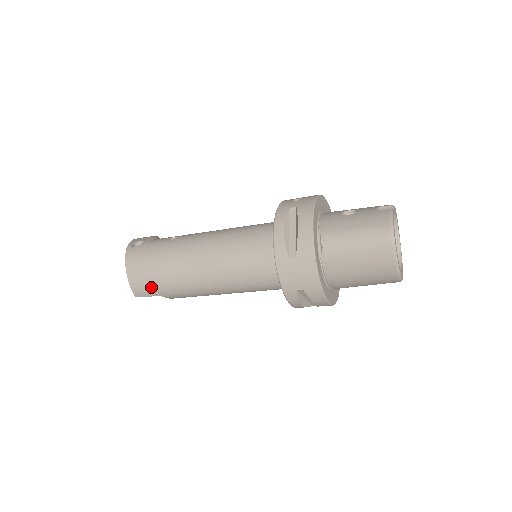
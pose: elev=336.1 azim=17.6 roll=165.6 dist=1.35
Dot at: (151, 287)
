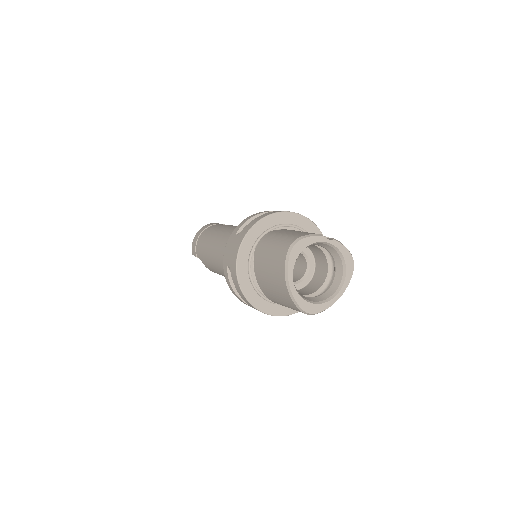
Dot at: (198, 247)
